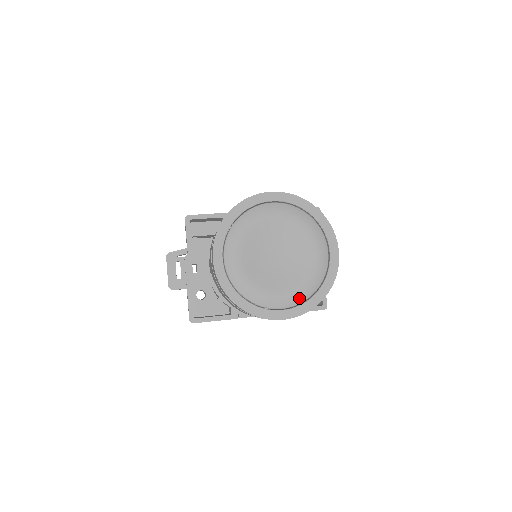
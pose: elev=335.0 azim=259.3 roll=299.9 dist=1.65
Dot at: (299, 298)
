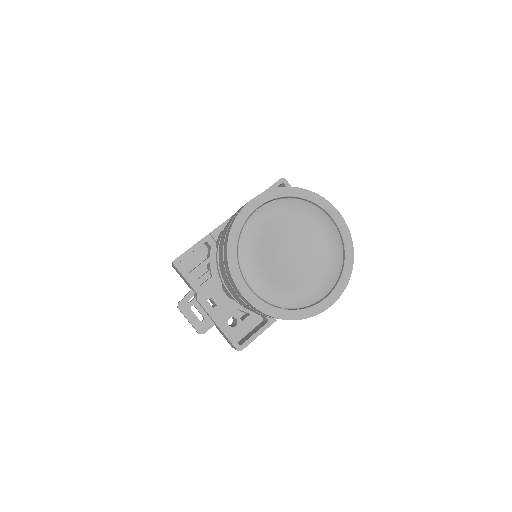
Dot at: (333, 278)
